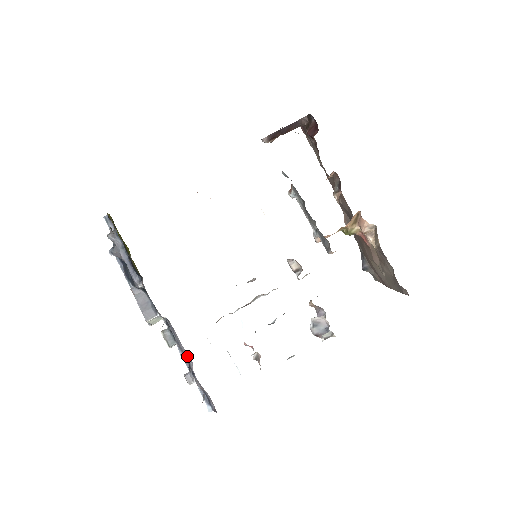
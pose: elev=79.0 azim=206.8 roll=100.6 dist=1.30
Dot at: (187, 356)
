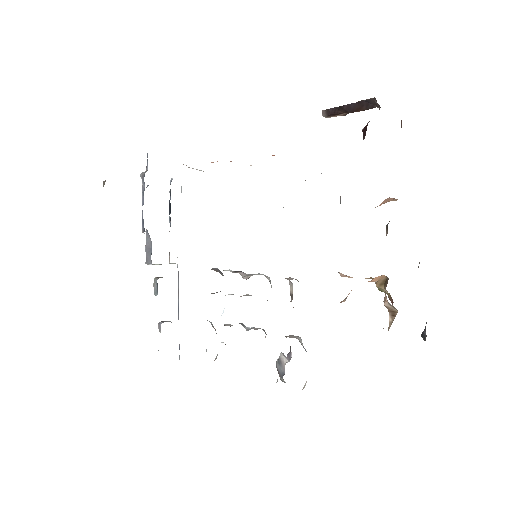
Dot at: (178, 306)
